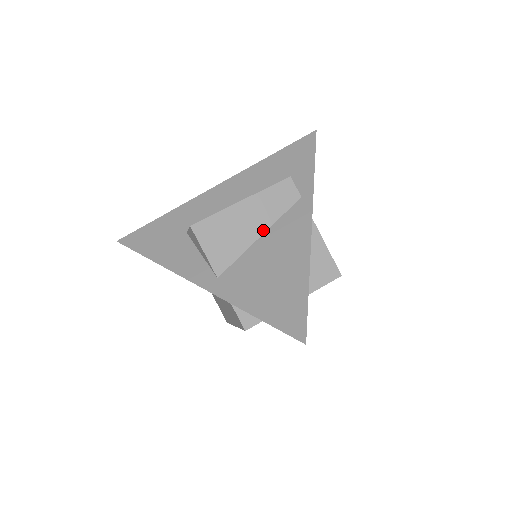
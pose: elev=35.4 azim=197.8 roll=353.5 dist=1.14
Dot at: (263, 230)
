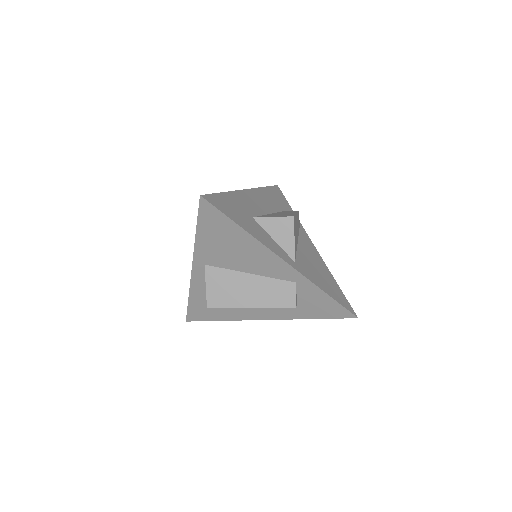
Dot at: (298, 239)
